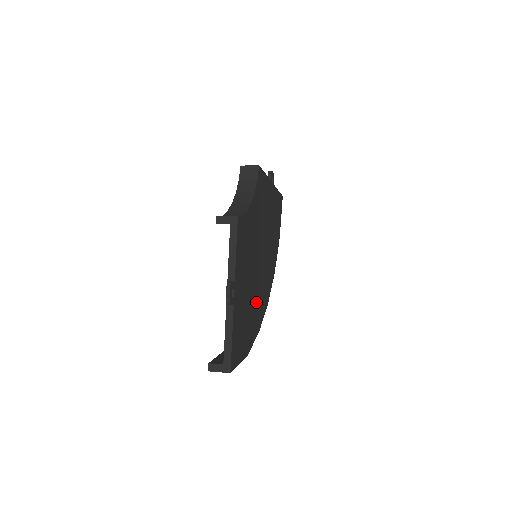
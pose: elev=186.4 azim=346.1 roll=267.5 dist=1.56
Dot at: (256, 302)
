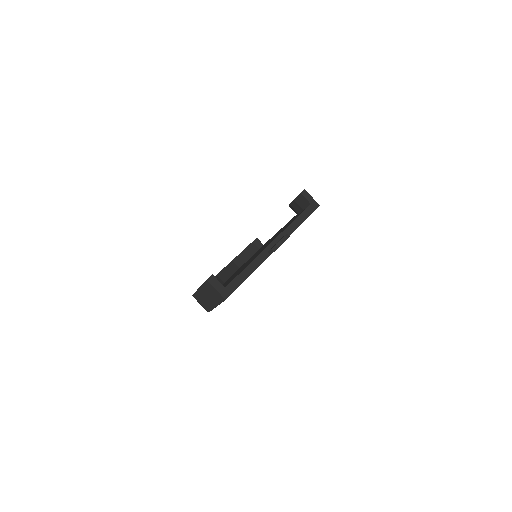
Dot at: occluded
